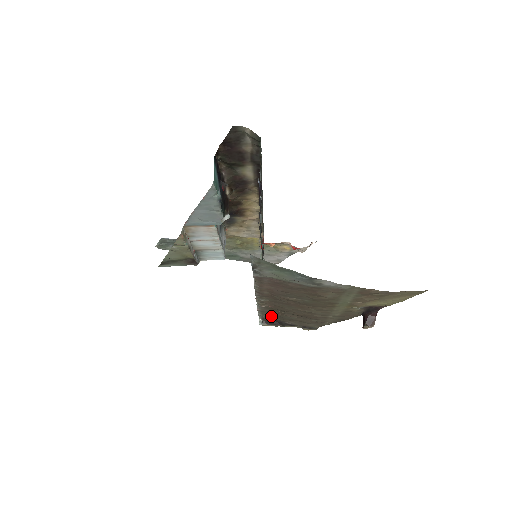
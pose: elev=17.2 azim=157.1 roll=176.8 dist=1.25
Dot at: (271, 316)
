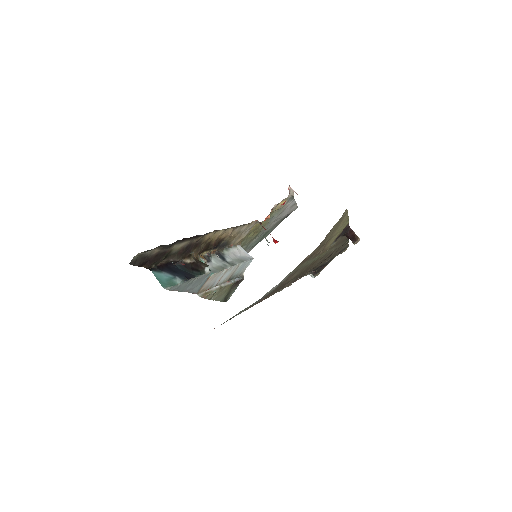
Dot at: occluded
